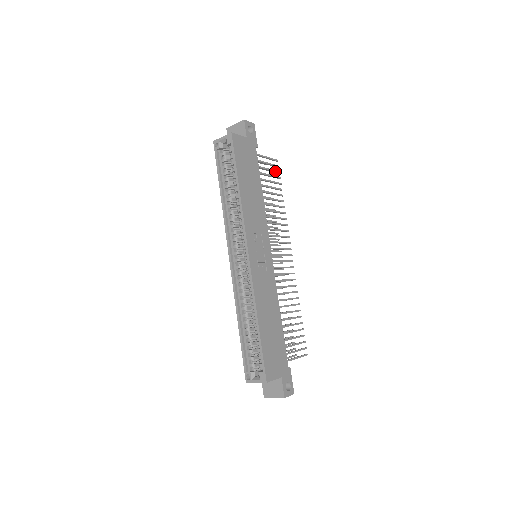
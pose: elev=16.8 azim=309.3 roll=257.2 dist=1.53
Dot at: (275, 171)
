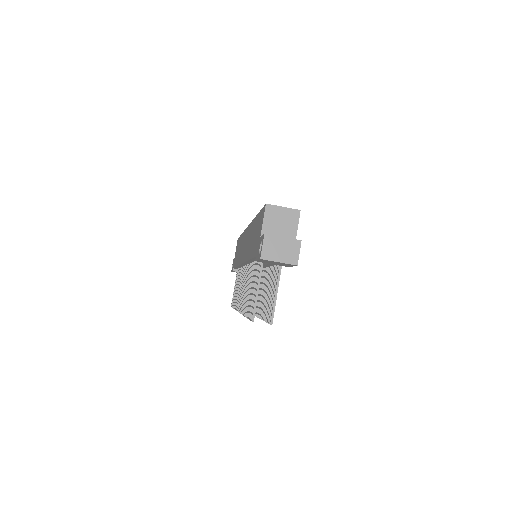
Dot at: occluded
